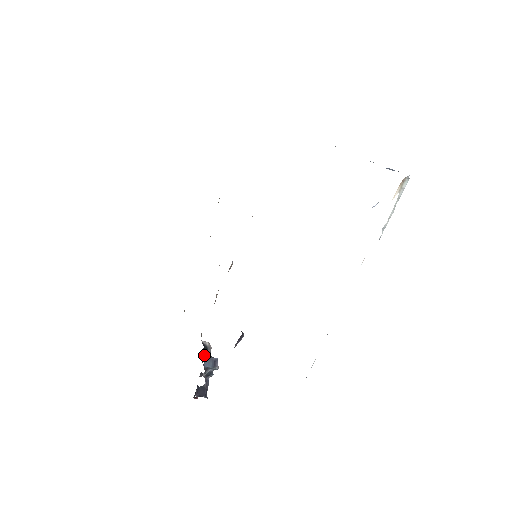
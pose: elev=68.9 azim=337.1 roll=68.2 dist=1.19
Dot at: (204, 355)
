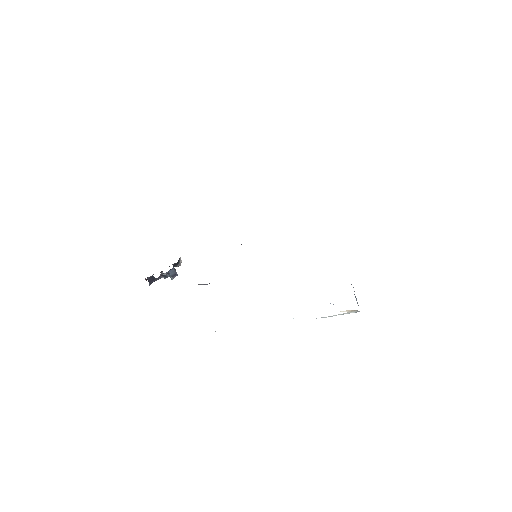
Dot at: (173, 265)
